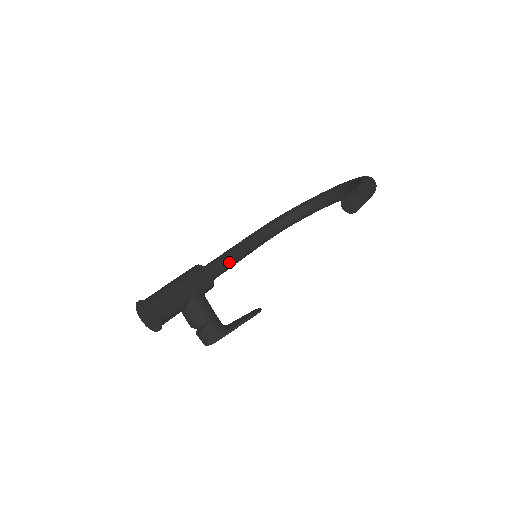
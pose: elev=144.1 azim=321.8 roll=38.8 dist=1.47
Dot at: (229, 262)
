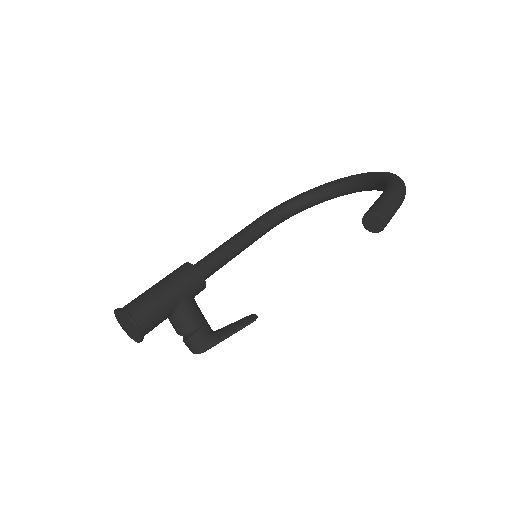
Dot at: (225, 259)
